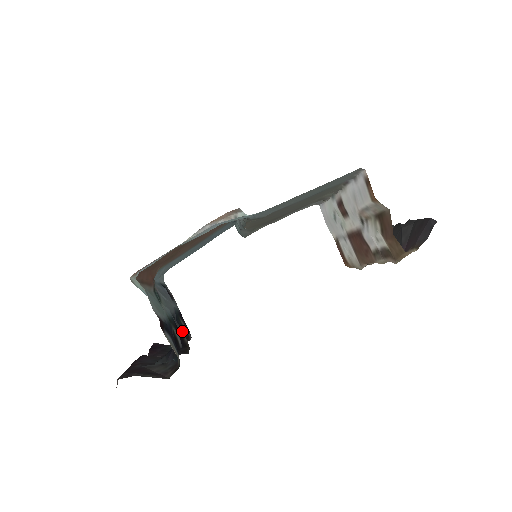
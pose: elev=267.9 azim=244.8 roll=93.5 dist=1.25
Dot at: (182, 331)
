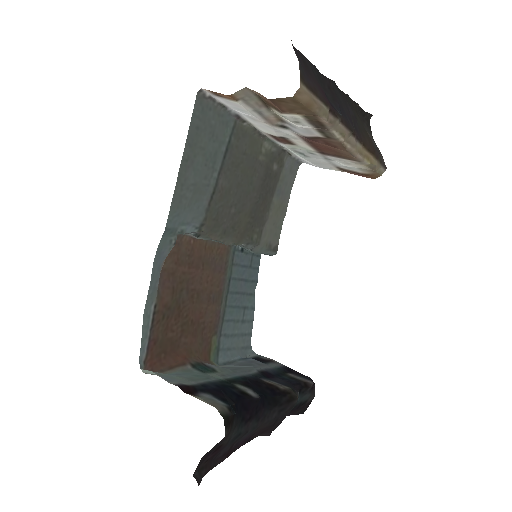
Dot at: (288, 383)
